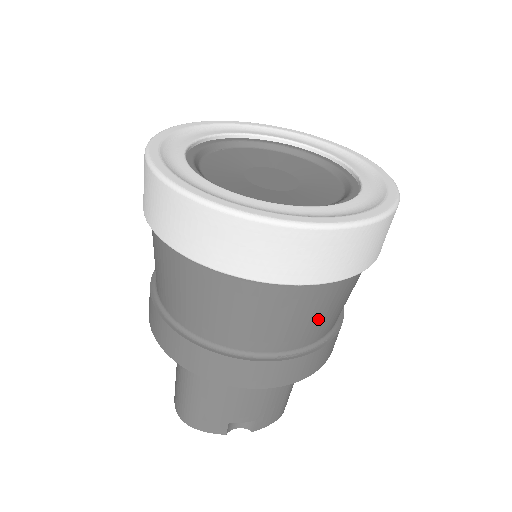
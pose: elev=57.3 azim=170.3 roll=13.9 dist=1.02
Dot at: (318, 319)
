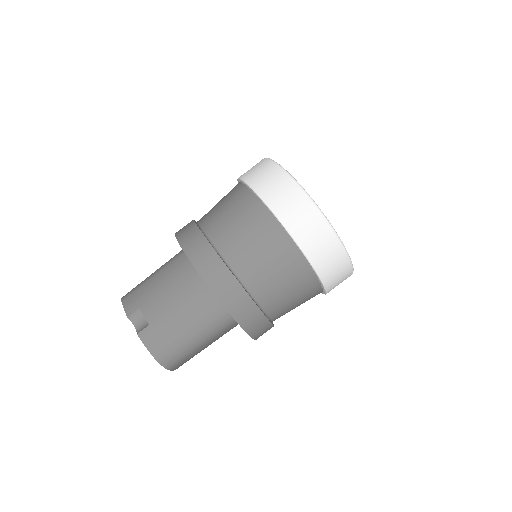
Dot at: (252, 249)
